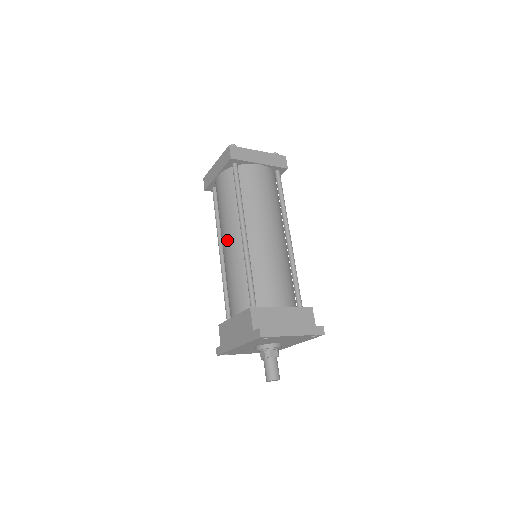
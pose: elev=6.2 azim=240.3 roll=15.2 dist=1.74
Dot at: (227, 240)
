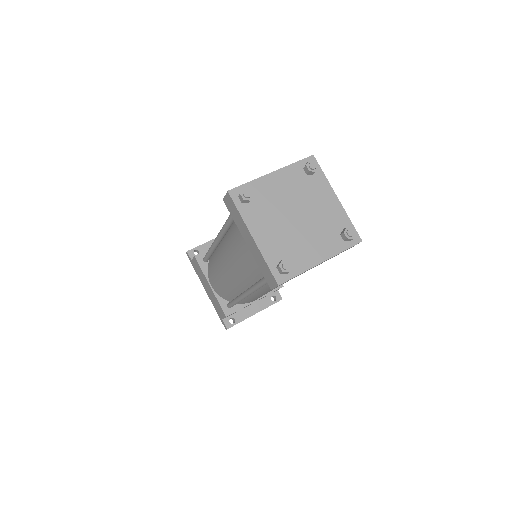
Dot at: (228, 273)
